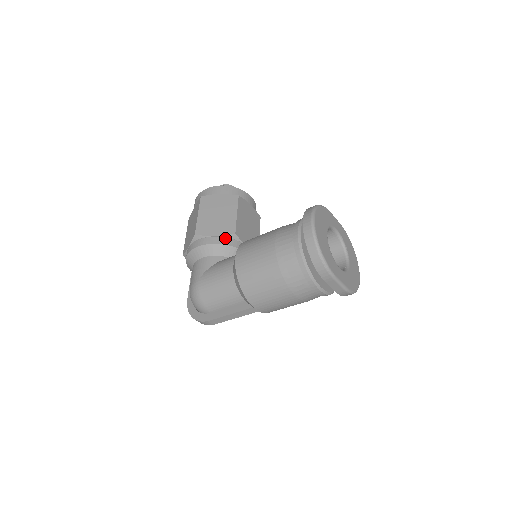
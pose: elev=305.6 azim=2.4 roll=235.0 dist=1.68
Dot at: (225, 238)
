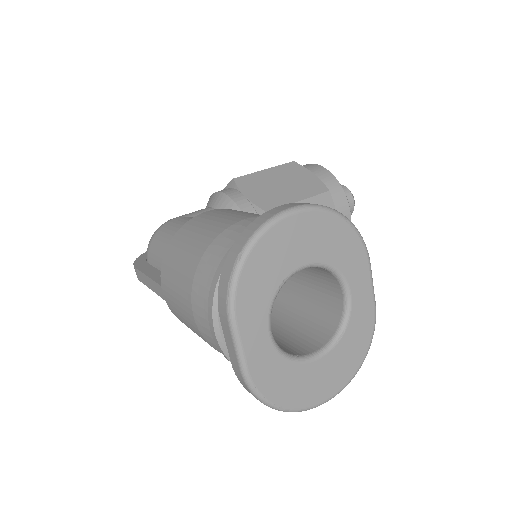
Dot at: (252, 207)
